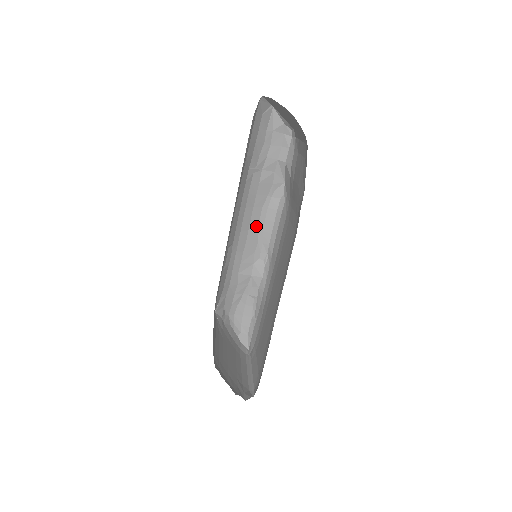
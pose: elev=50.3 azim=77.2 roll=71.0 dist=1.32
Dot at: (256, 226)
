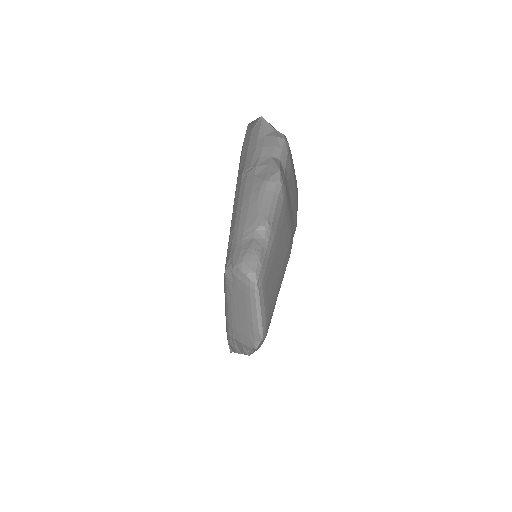
Dot at: (255, 204)
